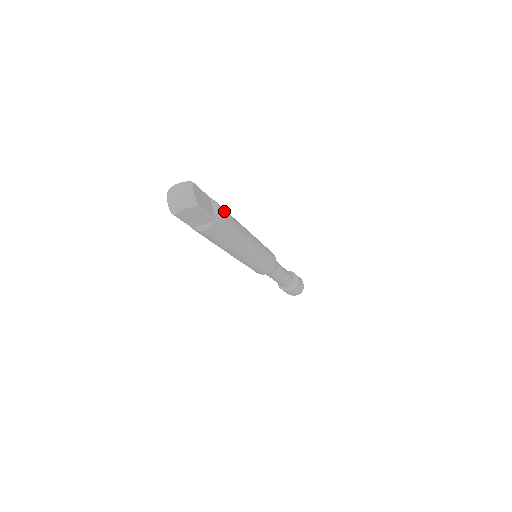
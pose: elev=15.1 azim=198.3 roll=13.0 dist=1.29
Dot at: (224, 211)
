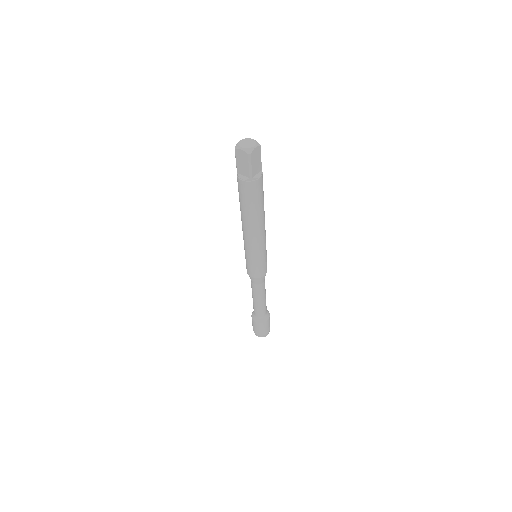
Dot at: (262, 186)
